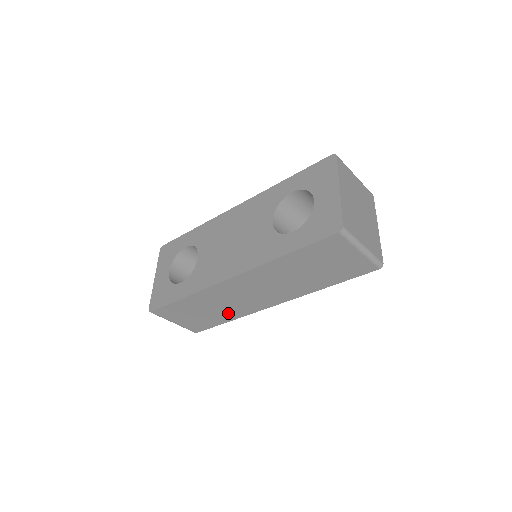
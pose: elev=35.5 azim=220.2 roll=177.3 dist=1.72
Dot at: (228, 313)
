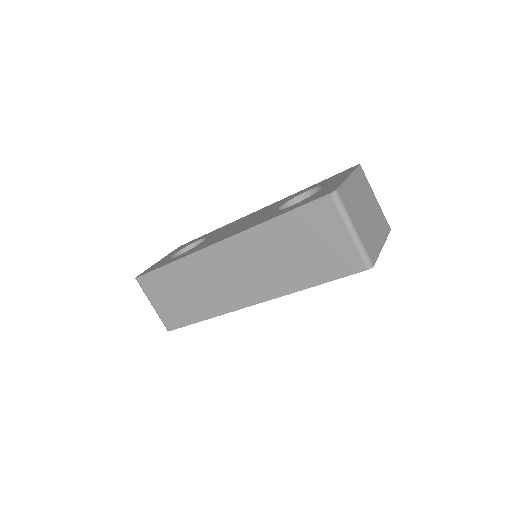
Dot at: (205, 304)
